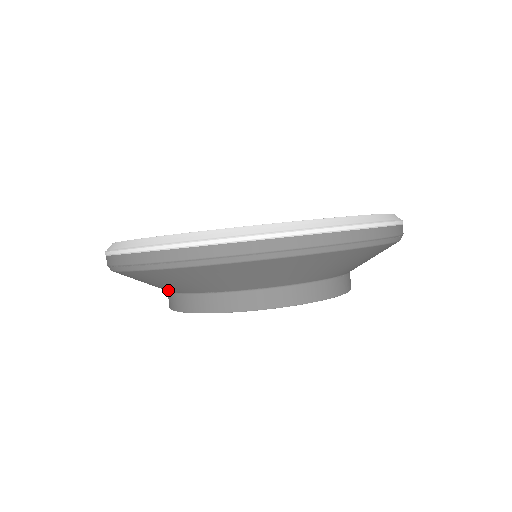
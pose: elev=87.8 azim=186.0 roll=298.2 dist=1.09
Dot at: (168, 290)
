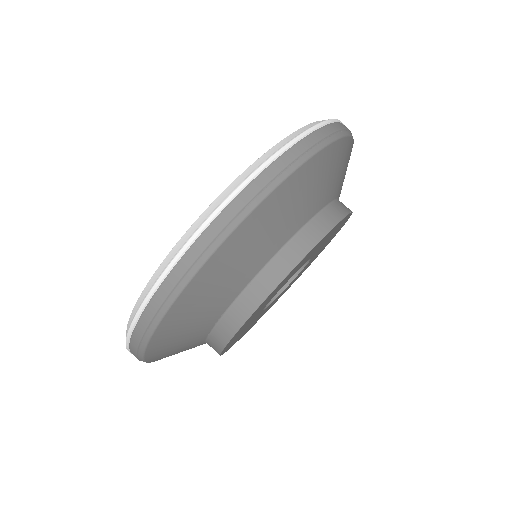
Dot at: occluded
